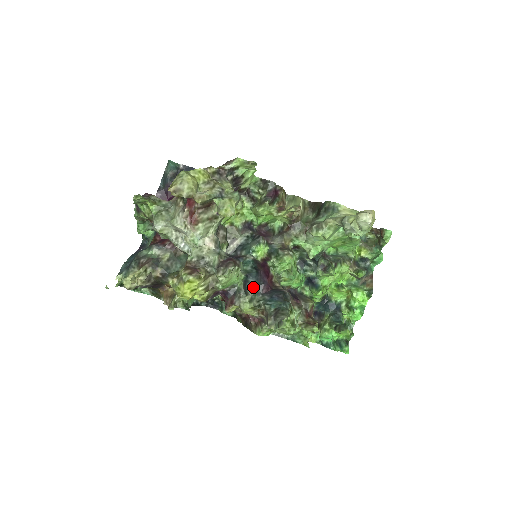
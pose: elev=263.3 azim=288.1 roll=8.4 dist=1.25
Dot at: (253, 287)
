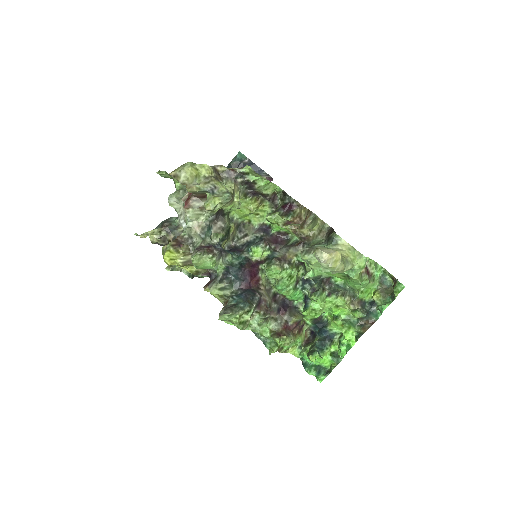
Dot at: (233, 279)
